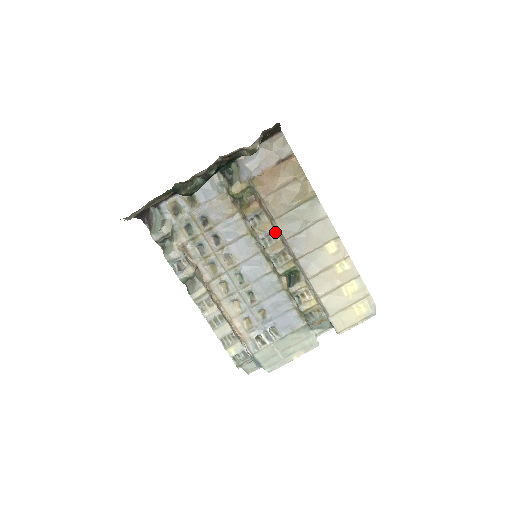
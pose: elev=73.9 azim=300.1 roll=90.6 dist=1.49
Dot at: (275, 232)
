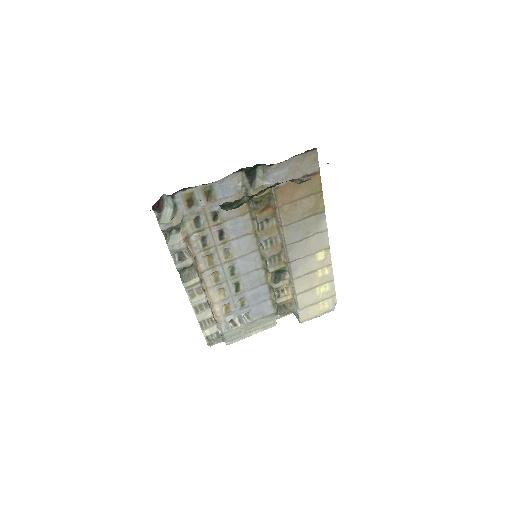
Dot at: (278, 236)
